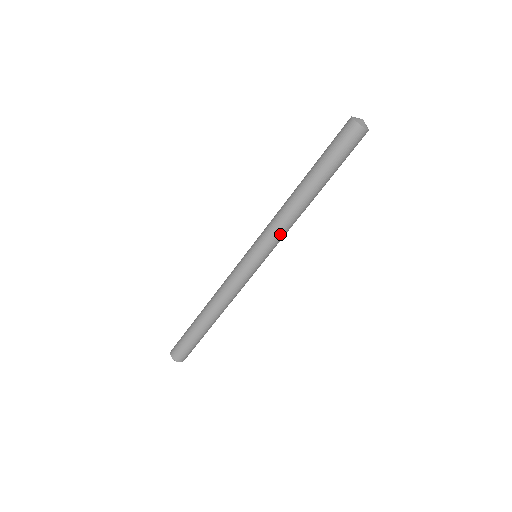
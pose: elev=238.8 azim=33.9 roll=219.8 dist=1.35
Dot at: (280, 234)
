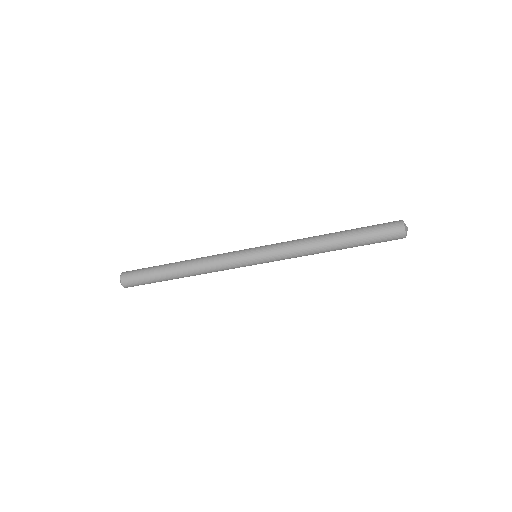
Dot at: (288, 253)
